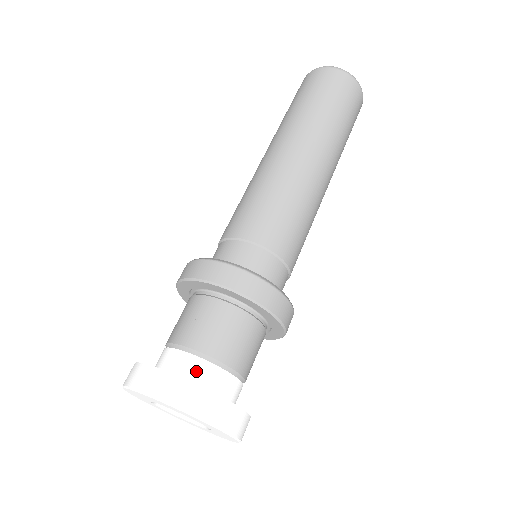
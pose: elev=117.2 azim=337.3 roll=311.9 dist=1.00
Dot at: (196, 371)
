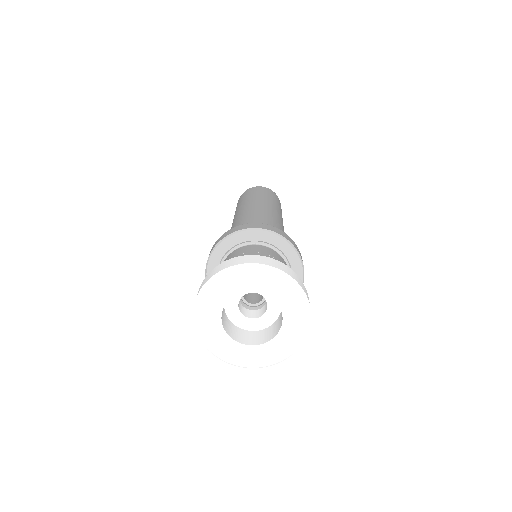
Dot at: occluded
